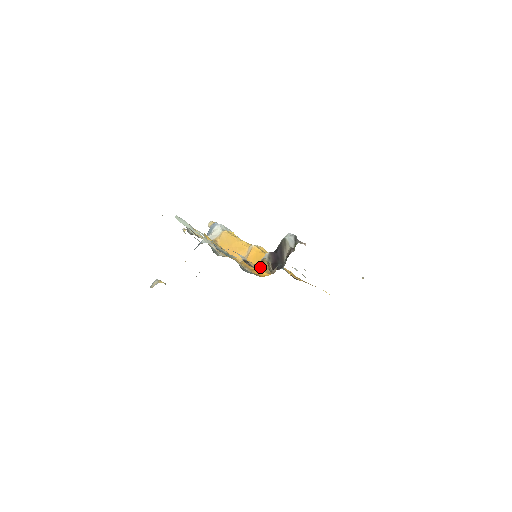
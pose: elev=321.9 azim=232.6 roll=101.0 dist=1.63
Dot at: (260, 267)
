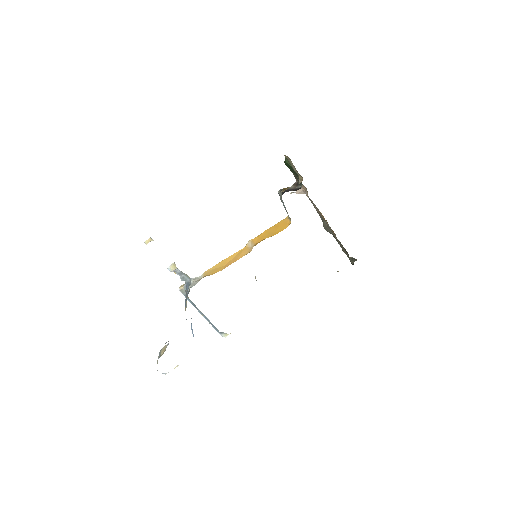
Dot at: occluded
